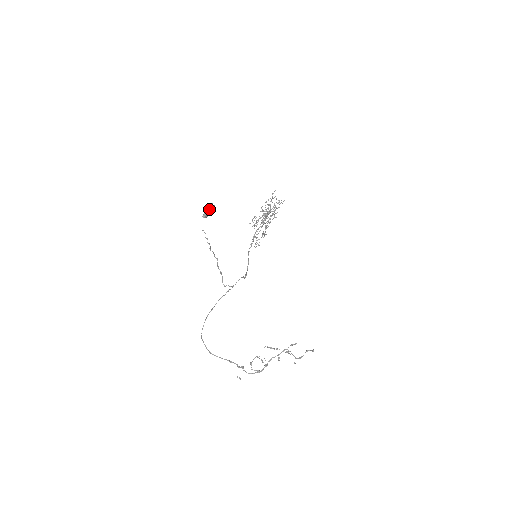
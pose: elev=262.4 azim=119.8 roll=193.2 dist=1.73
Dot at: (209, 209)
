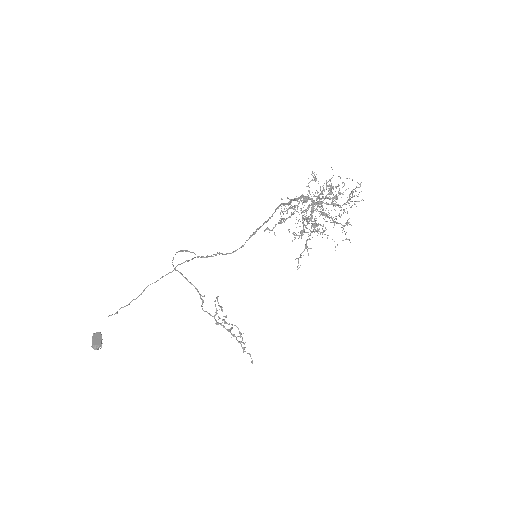
Dot at: (94, 347)
